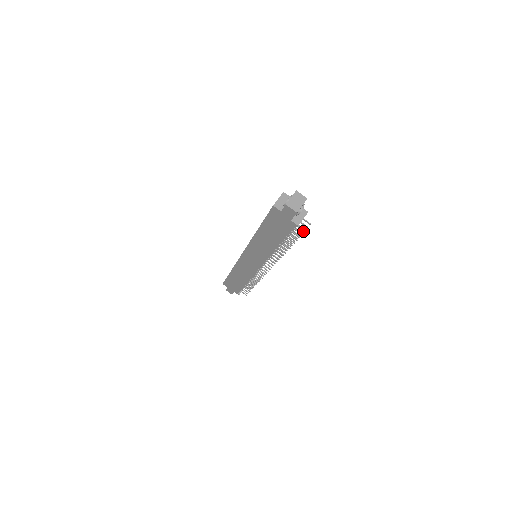
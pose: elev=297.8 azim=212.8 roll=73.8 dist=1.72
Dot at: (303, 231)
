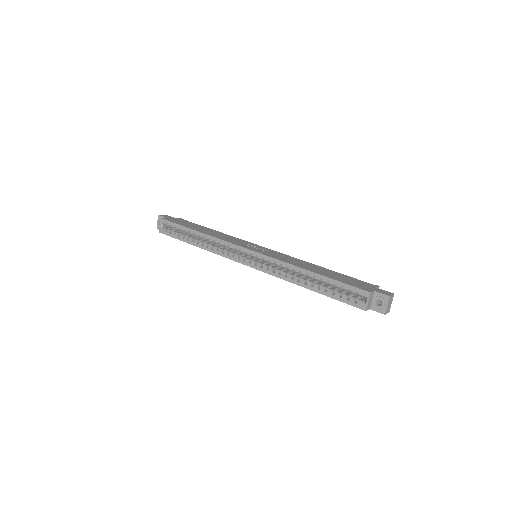
Dot at: occluded
